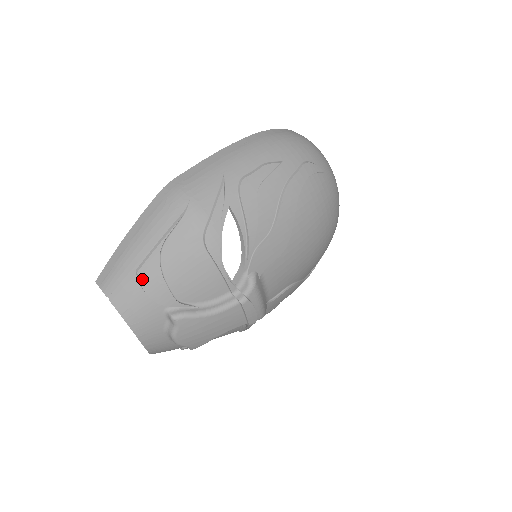
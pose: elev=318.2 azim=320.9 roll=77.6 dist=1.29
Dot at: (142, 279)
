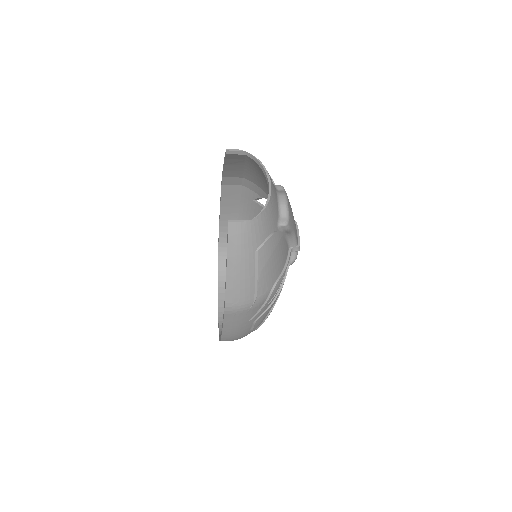
Dot at: occluded
